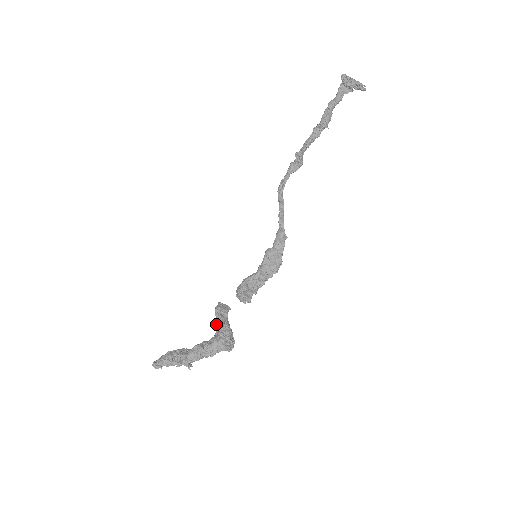
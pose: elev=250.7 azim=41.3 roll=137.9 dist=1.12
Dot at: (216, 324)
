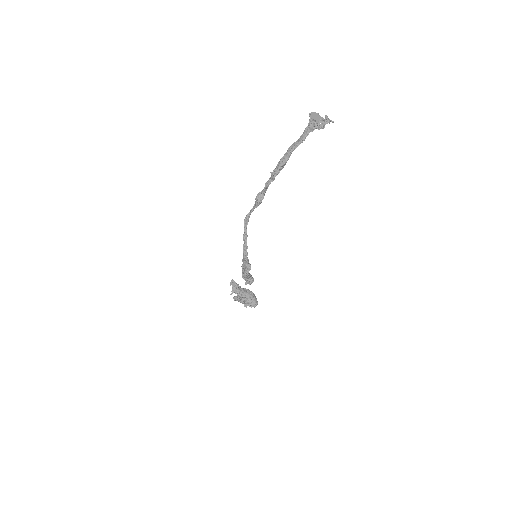
Dot at: occluded
